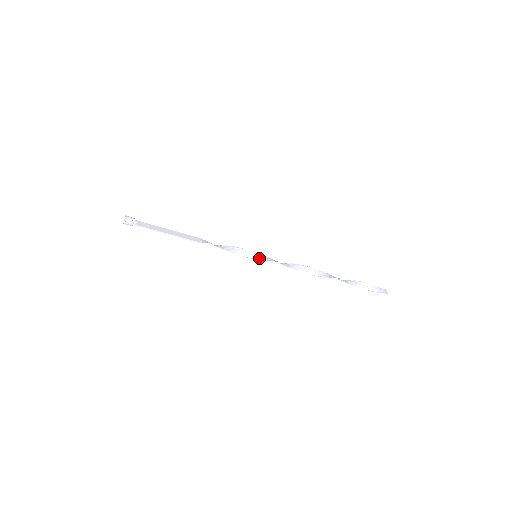
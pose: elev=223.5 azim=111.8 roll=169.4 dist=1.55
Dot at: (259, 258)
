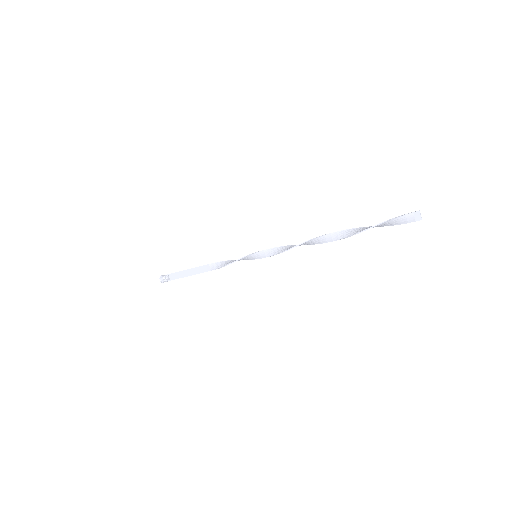
Dot at: (259, 257)
